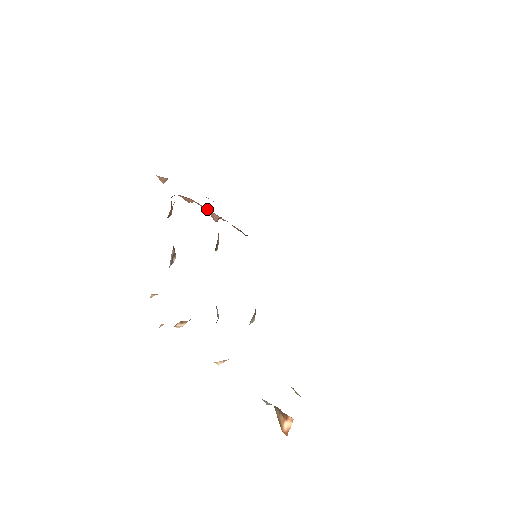
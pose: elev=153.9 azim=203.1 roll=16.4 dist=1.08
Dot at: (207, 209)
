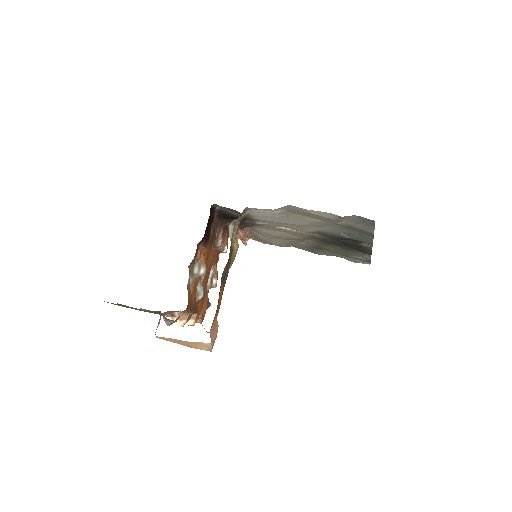
Dot at: occluded
